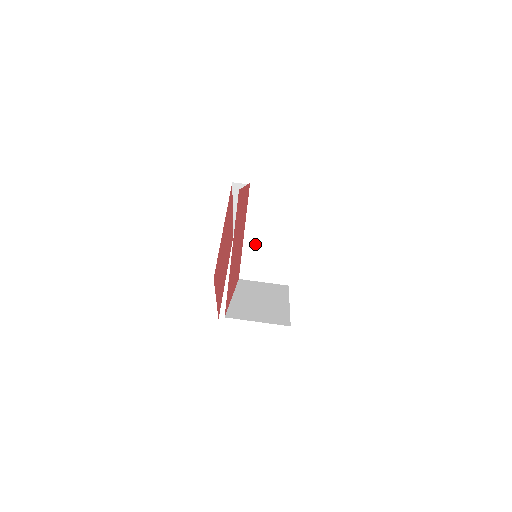
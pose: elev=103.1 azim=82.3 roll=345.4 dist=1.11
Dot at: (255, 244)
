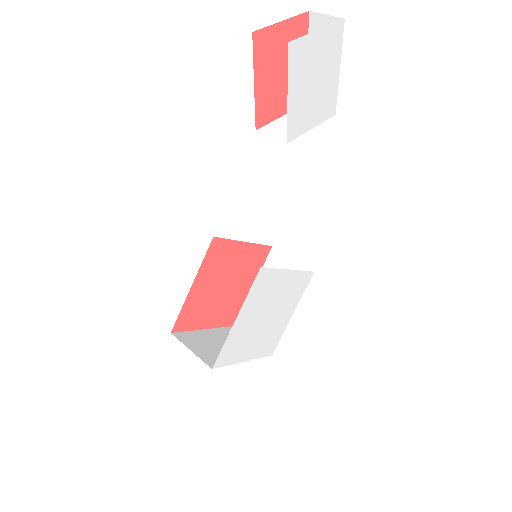
Dot at: (283, 122)
